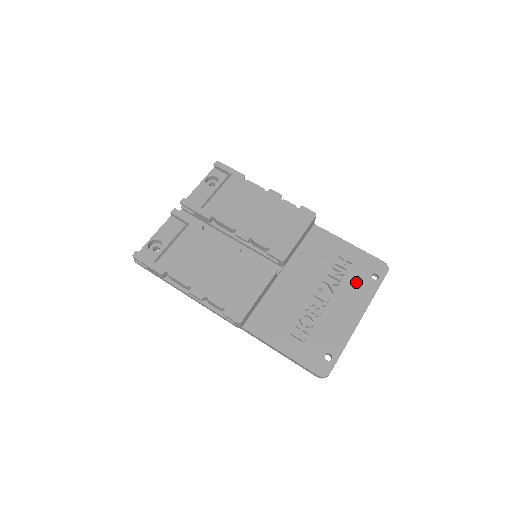
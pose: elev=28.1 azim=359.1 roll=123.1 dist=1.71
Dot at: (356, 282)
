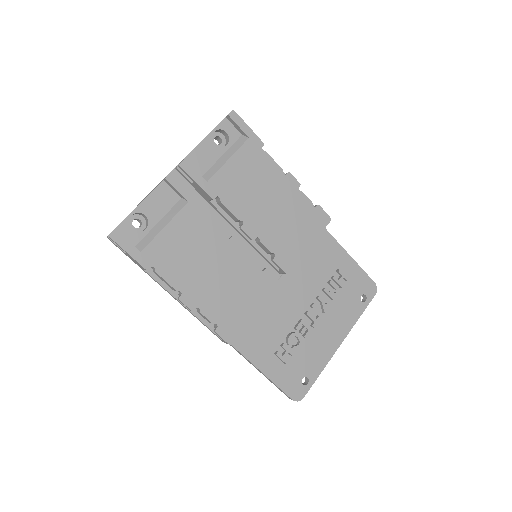
Dot at: (346, 302)
